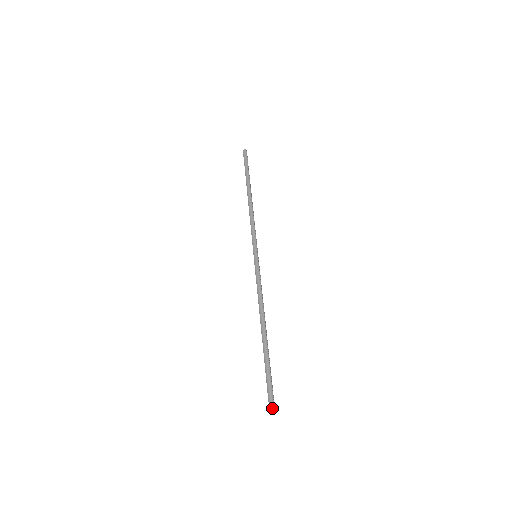
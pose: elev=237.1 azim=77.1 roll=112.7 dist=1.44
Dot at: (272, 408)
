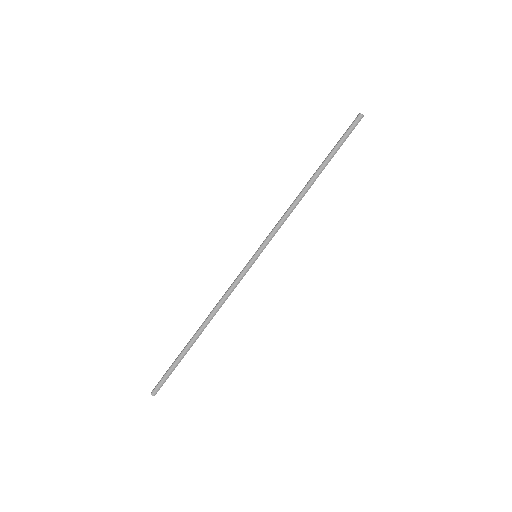
Dot at: (155, 394)
